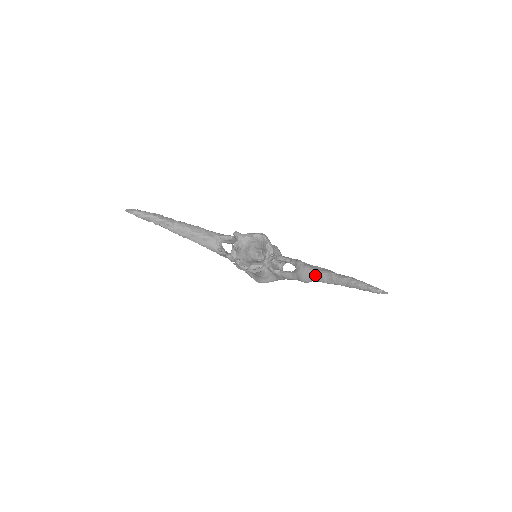
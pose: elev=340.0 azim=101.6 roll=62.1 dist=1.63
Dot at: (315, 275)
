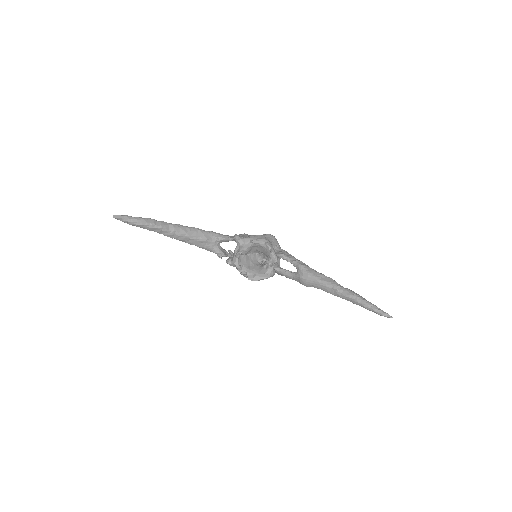
Dot at: (319, 285)
